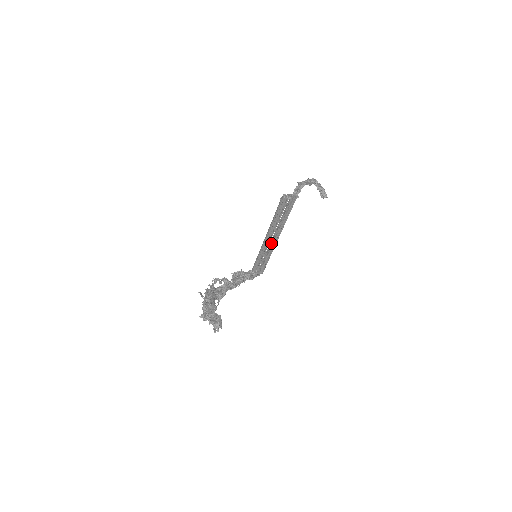
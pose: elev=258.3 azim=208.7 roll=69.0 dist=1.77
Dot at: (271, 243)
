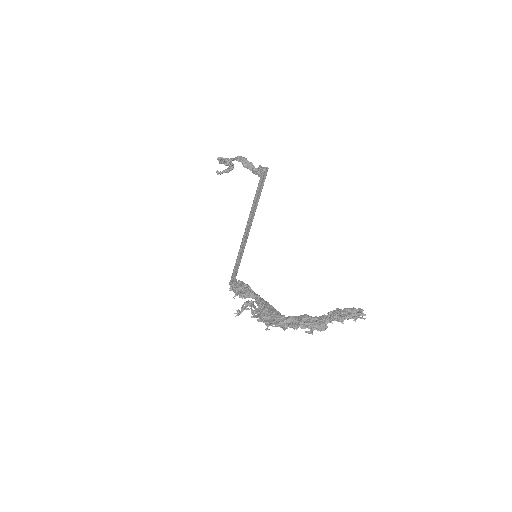
Dot at: (246, 238)
